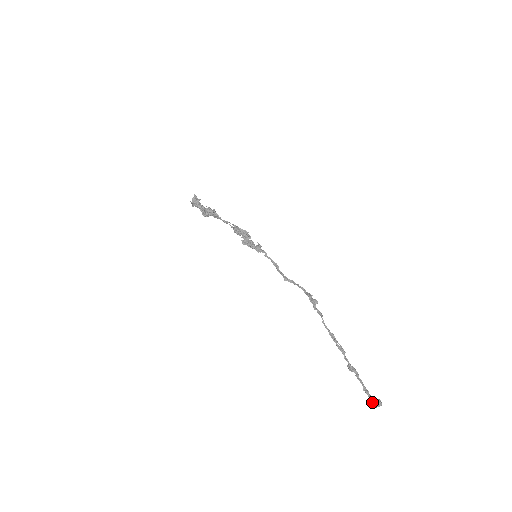
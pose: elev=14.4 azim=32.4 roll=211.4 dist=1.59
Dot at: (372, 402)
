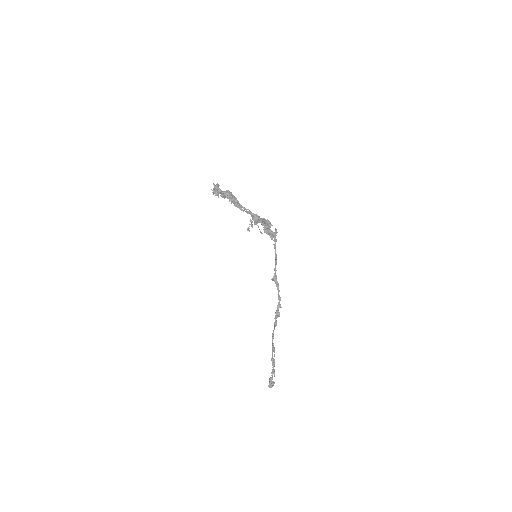
Dot at: (269, 381)
